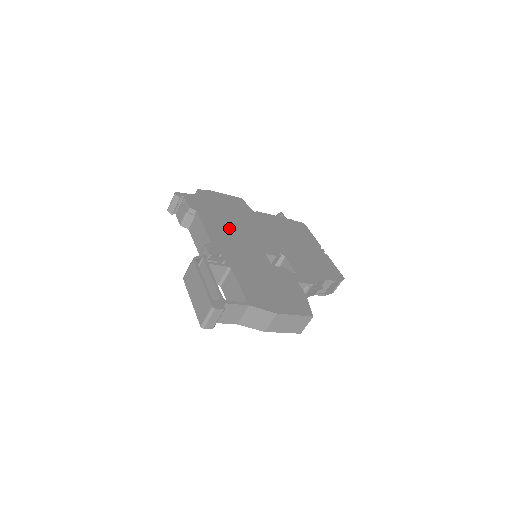
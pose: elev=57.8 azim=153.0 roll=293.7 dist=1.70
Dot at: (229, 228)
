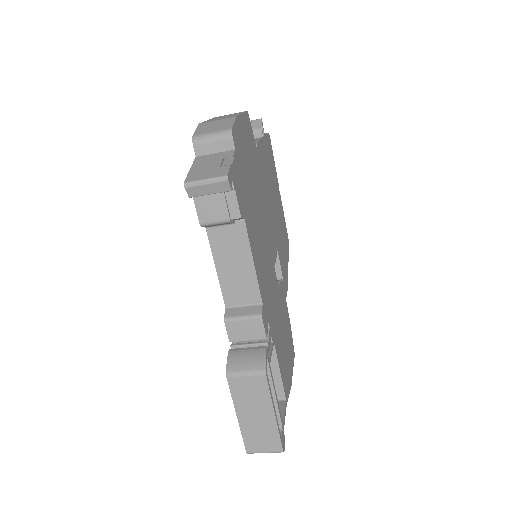
Dot at: (260, 235)
